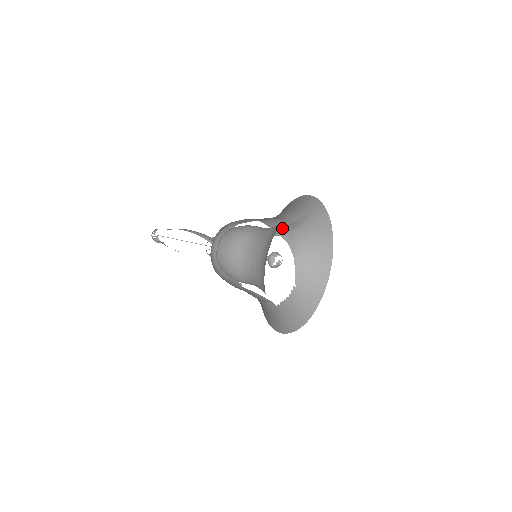
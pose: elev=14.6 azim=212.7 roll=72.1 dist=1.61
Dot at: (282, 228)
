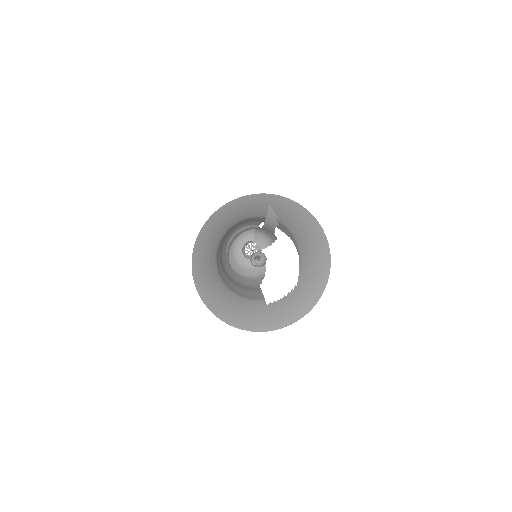
Dot at: (266, 227)
